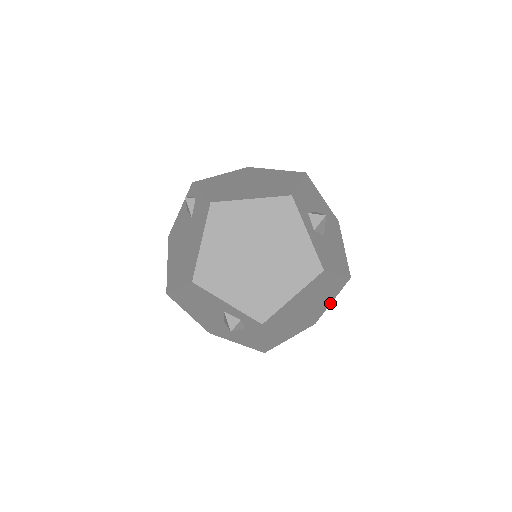
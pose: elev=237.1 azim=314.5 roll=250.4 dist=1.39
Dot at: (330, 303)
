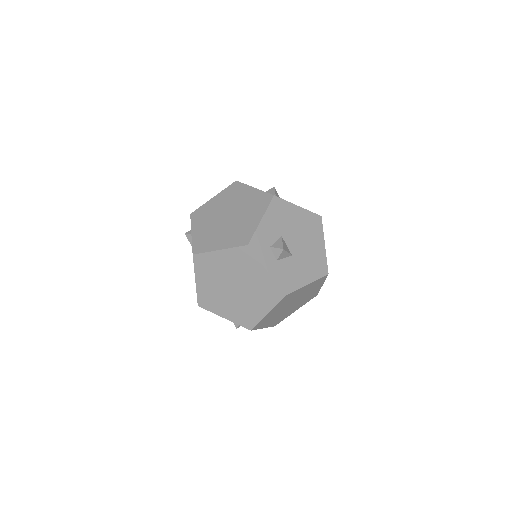
Dot at: (321, 286)
